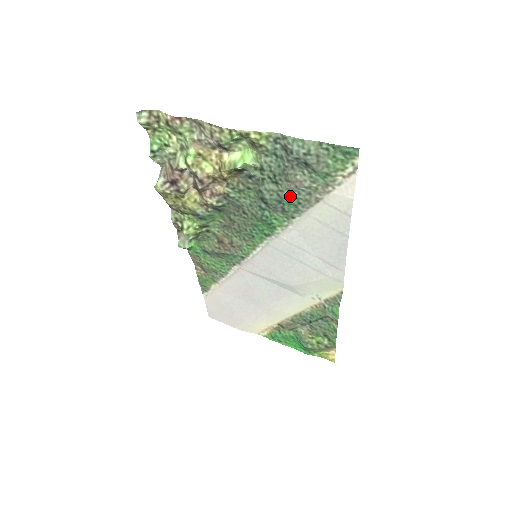
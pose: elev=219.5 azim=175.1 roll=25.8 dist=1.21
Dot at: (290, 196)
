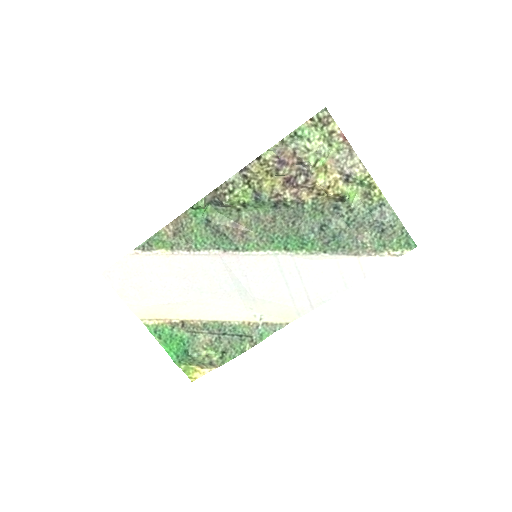
Dot at: (346, 239)
